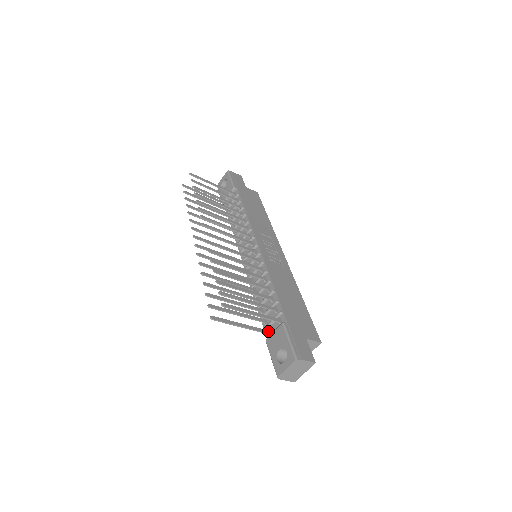
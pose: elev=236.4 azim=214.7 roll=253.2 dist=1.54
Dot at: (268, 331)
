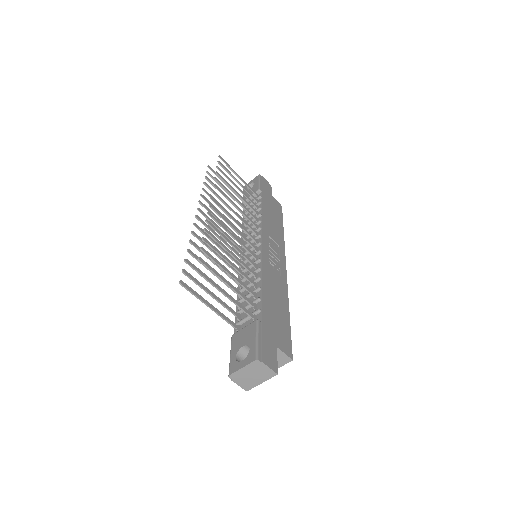
Dot at: (238, 327)
